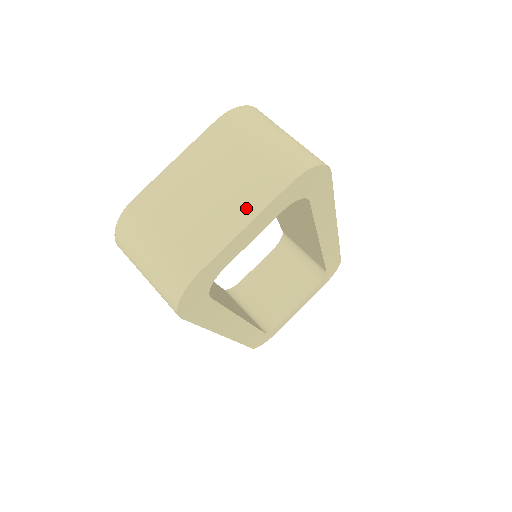
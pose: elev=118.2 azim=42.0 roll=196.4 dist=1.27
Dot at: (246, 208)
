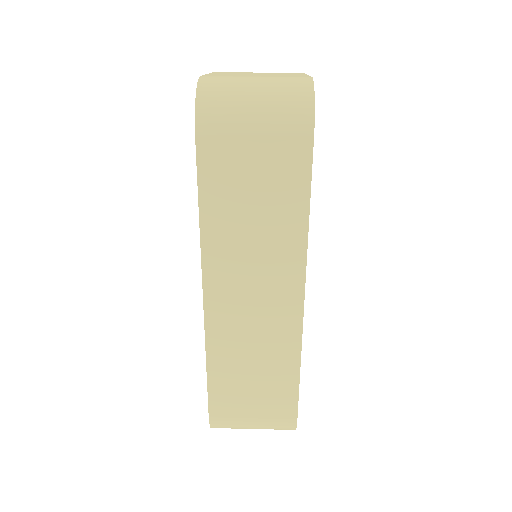
Dot at: occluded
